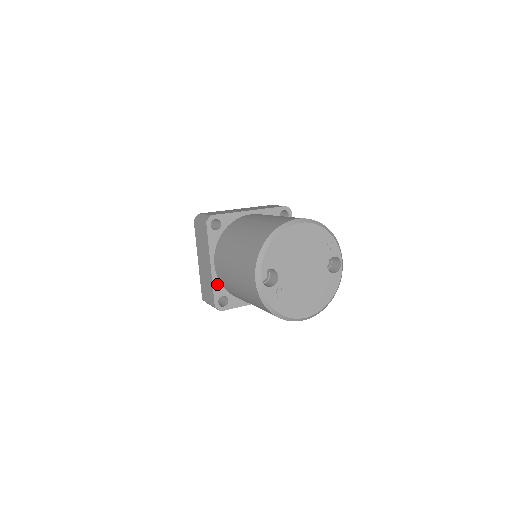
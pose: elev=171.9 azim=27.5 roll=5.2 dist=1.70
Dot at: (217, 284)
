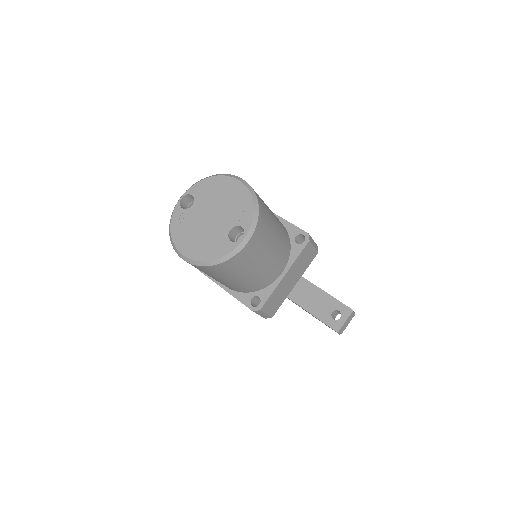
Dot at: occluded
